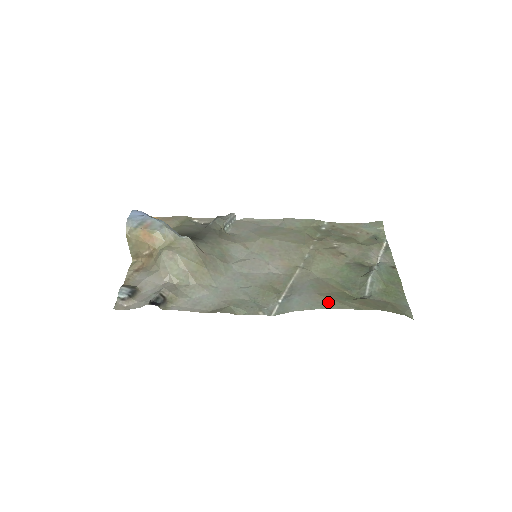
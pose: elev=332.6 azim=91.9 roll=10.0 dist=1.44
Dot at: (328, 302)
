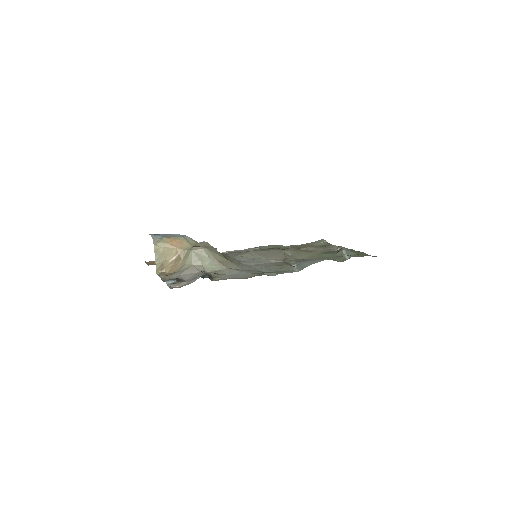
Dot at: (330, 257)
